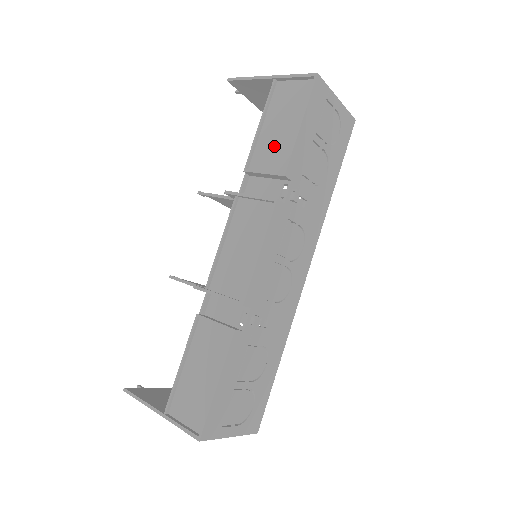
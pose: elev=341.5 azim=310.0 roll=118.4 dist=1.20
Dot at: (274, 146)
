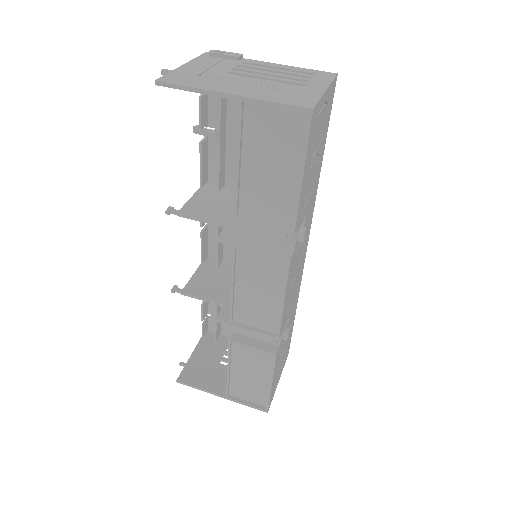
Dot at: (267, 194)
